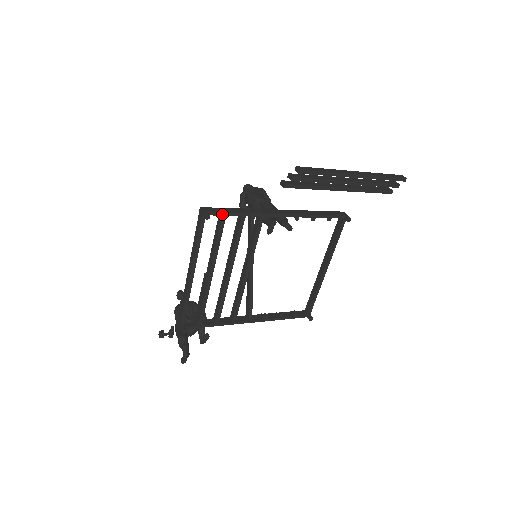
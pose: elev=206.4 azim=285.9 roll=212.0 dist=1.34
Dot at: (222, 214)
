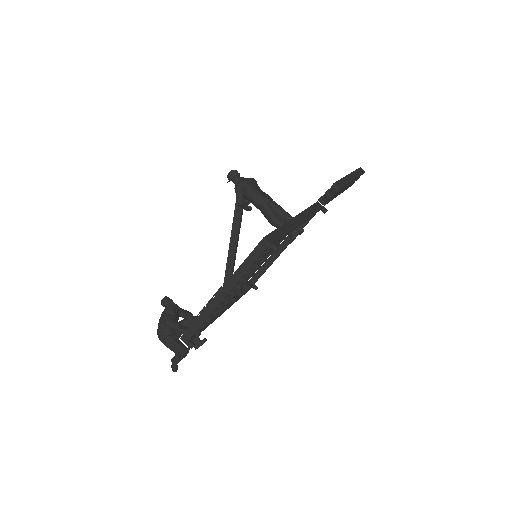
Dot at: (278, 240)
